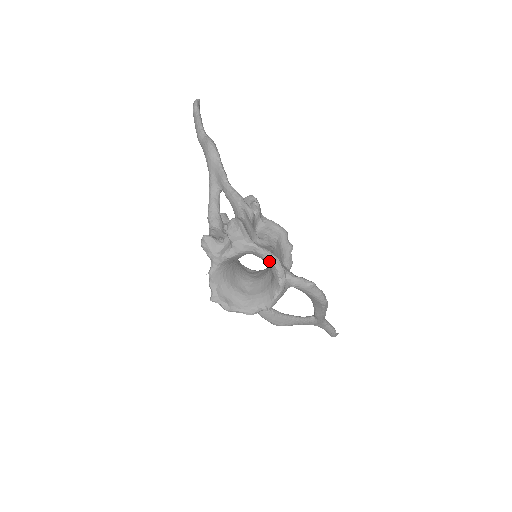
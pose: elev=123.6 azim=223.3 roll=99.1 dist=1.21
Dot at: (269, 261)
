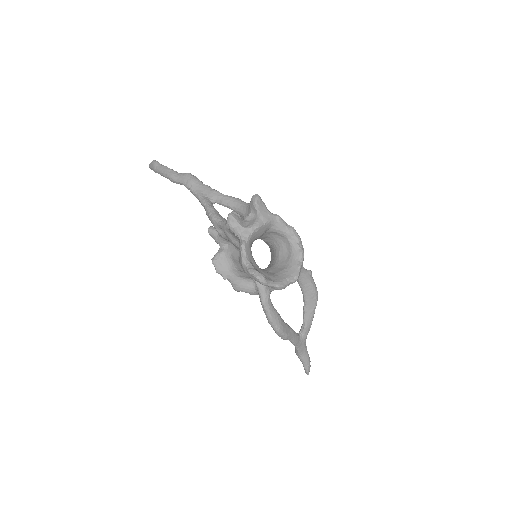
Dot at: (289, 231)
